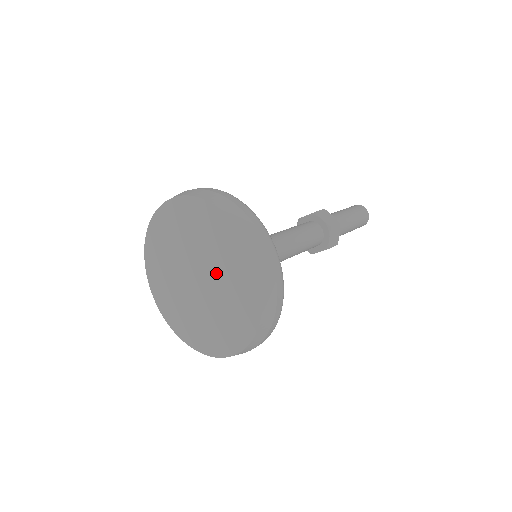
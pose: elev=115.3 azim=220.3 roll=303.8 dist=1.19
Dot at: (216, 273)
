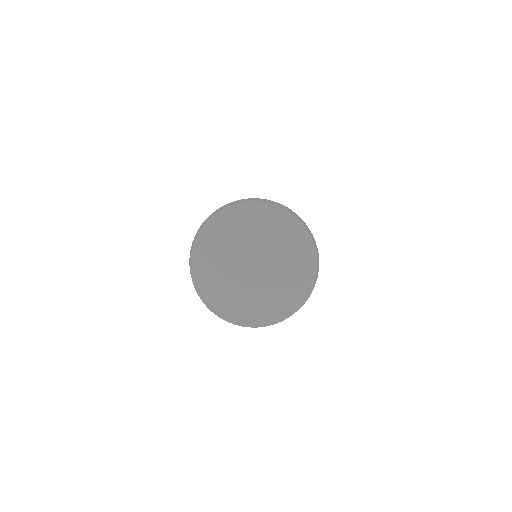
Dot at: (267, 247)
